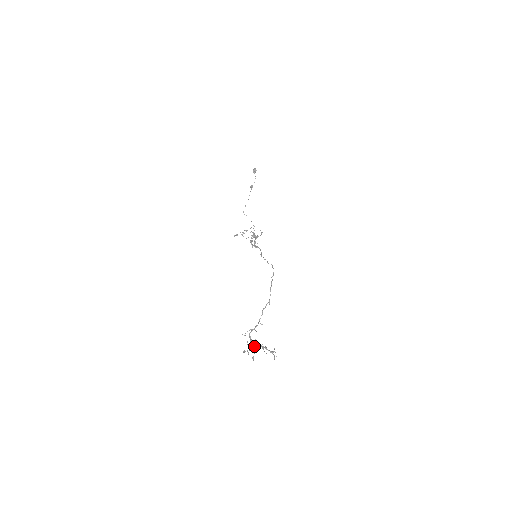
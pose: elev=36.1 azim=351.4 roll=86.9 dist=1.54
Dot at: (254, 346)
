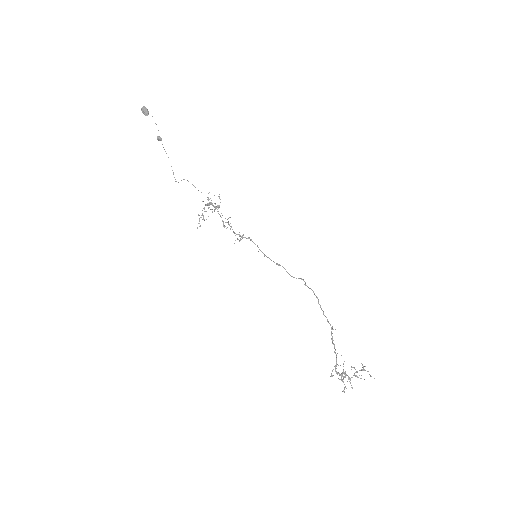
Dot at: occluded
